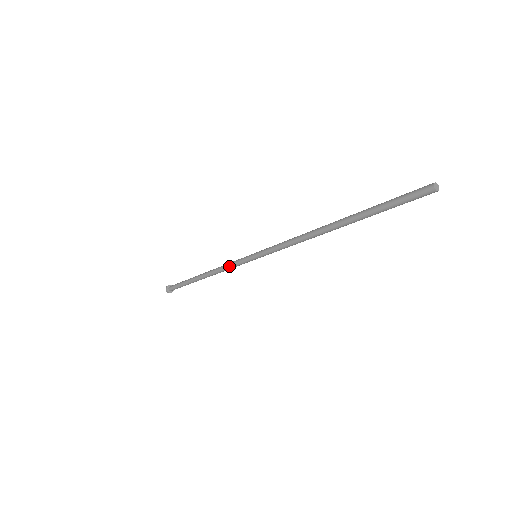
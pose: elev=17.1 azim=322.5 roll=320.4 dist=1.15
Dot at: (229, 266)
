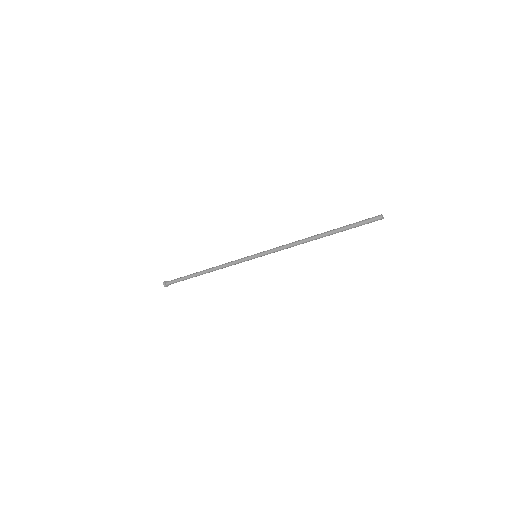
Dot at: (232, 263)
